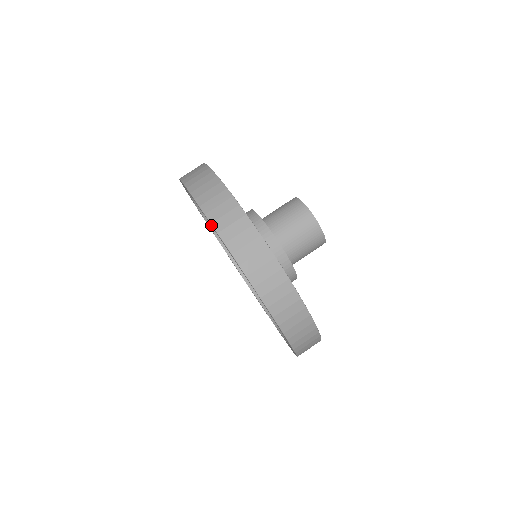
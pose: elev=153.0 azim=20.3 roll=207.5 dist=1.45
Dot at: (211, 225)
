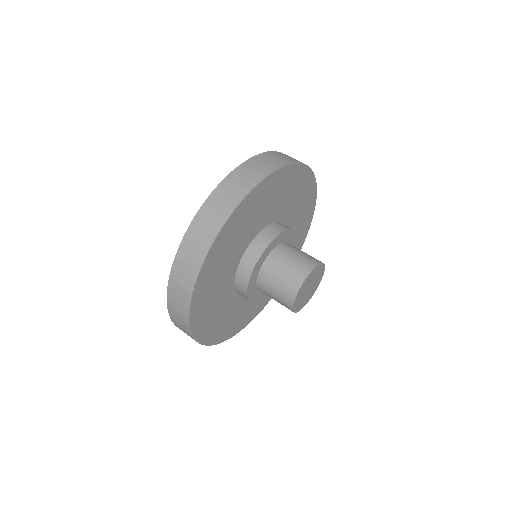
Dot at: (193, 224)
